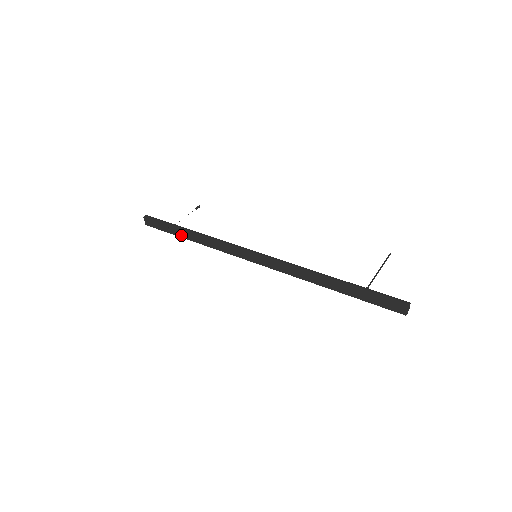
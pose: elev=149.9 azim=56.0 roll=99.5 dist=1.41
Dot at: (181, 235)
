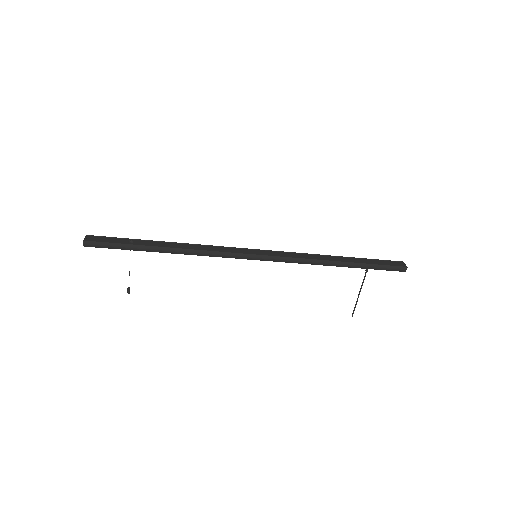
Dot at: (150, 245)
